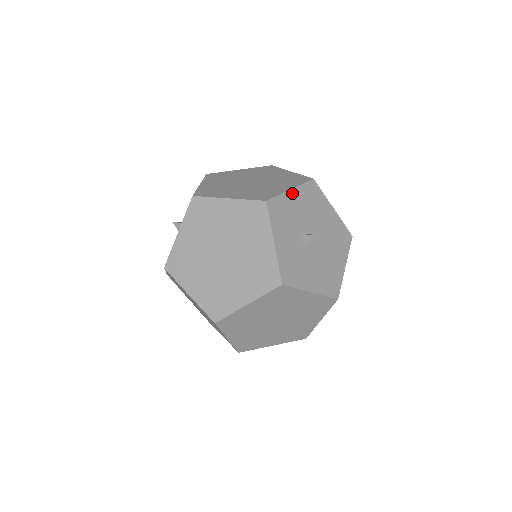
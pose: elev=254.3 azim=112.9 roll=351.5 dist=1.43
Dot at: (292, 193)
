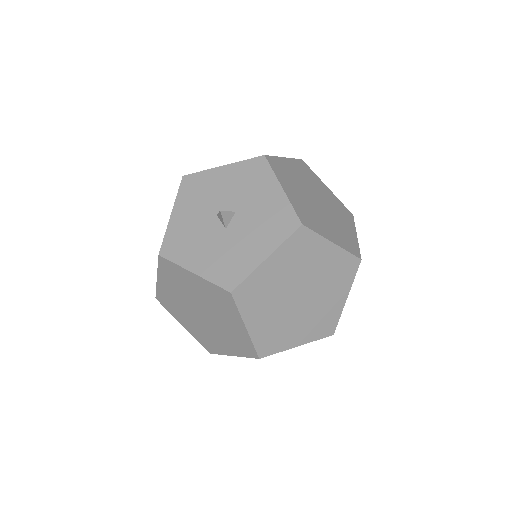
Dot at: (295, 346)
